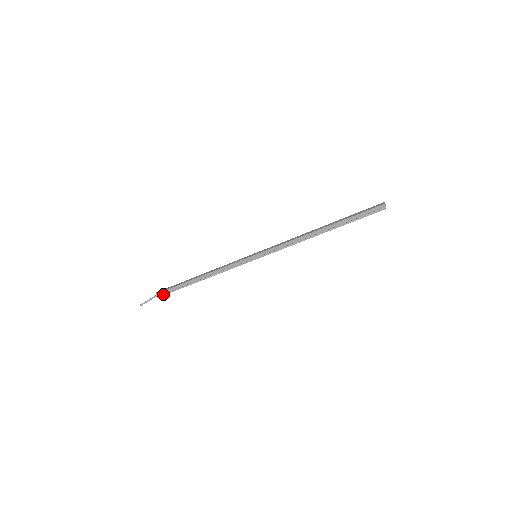
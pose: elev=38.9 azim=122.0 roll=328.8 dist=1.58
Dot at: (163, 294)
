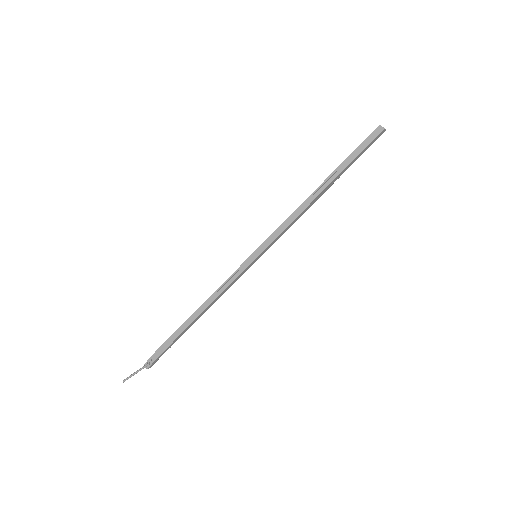
Dot at: (152, 360)
